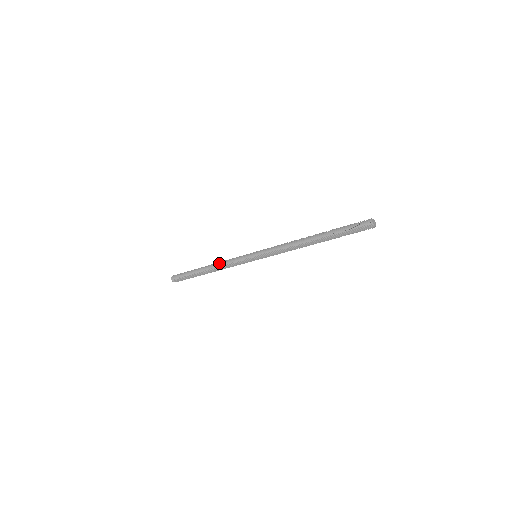
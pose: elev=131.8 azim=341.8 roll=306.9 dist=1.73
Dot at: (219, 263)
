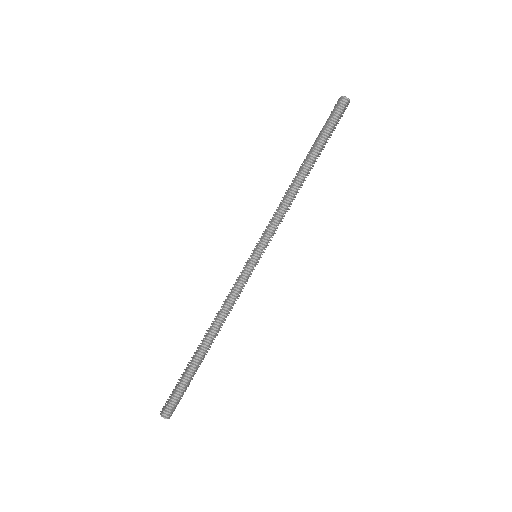
Dot at: (216, 313)
